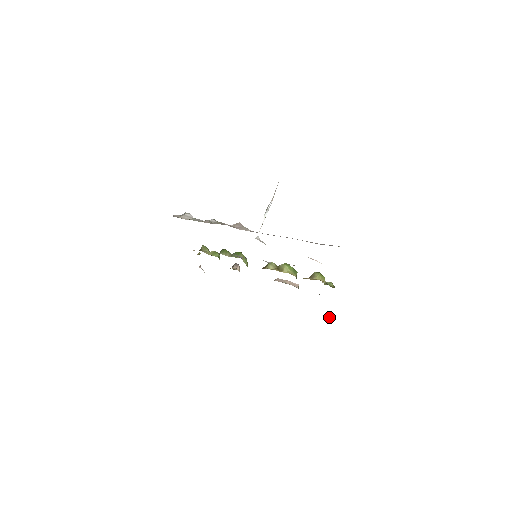
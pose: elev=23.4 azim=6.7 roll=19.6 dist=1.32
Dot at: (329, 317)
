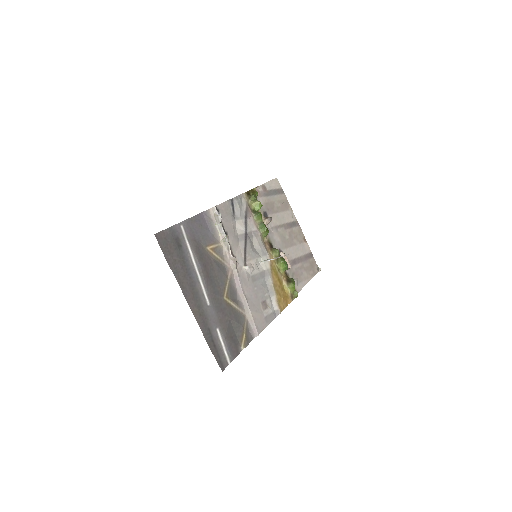
Dot at: (319, 271)
